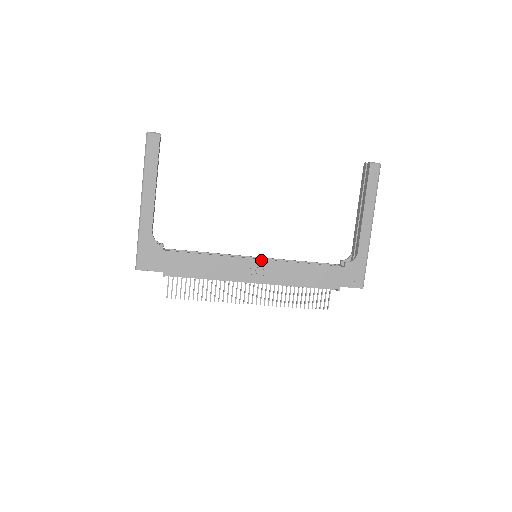
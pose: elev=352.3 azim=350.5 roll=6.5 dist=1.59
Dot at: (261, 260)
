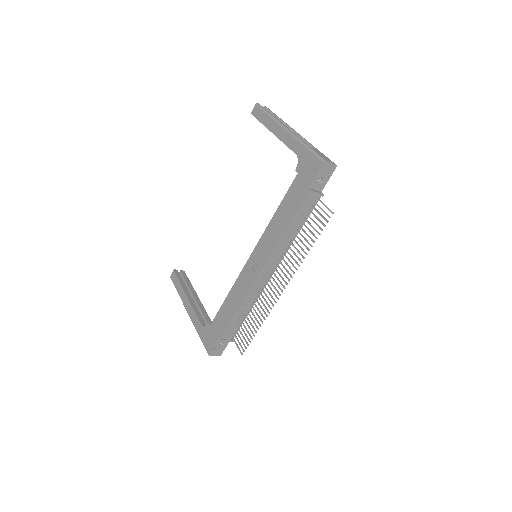
Dot at: (252, 253)
